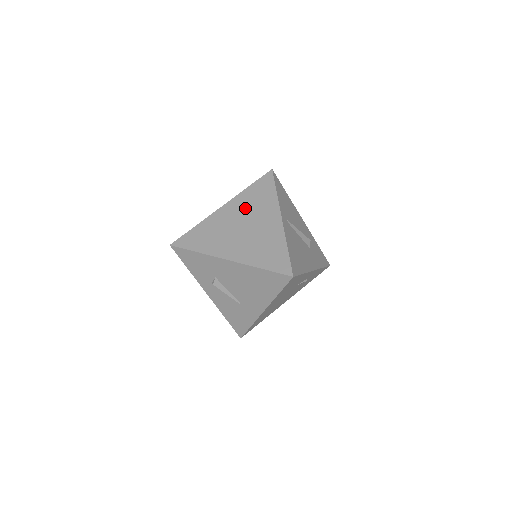
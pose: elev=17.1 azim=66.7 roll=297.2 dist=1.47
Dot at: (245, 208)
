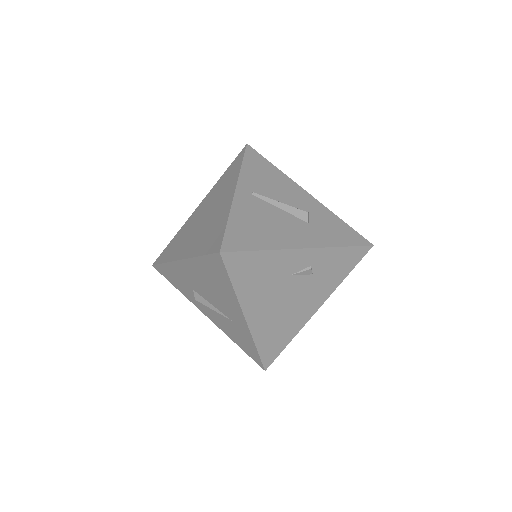
Dot at: (212, 197)
